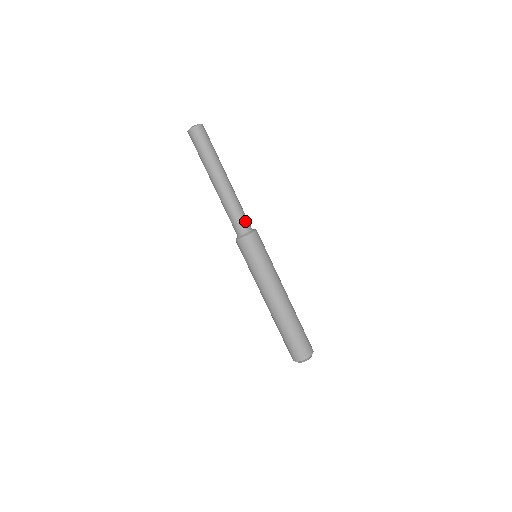
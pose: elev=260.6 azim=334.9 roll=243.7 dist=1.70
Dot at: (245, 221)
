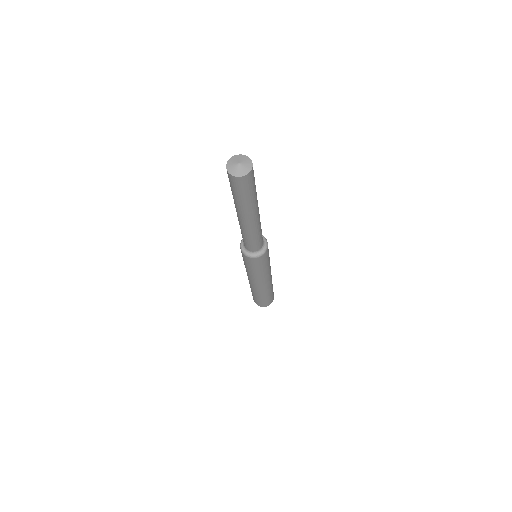
Dot at: (255, 246)
